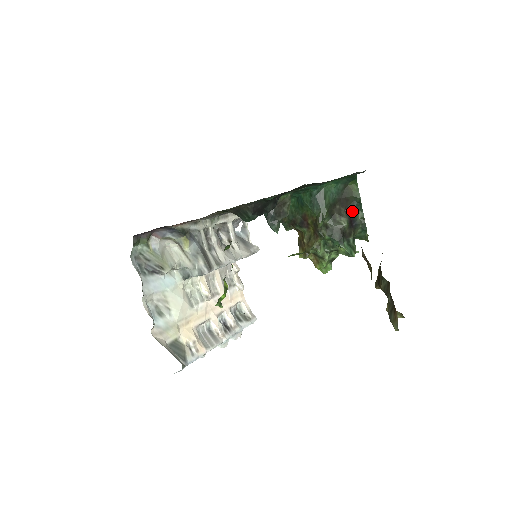
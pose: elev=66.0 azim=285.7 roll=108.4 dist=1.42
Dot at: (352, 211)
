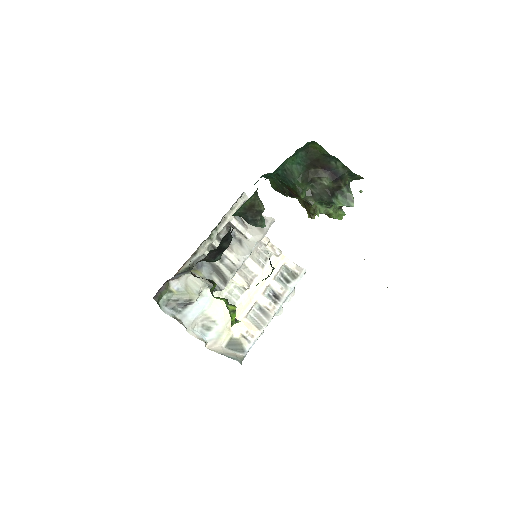
Dot at: (329, 166)
